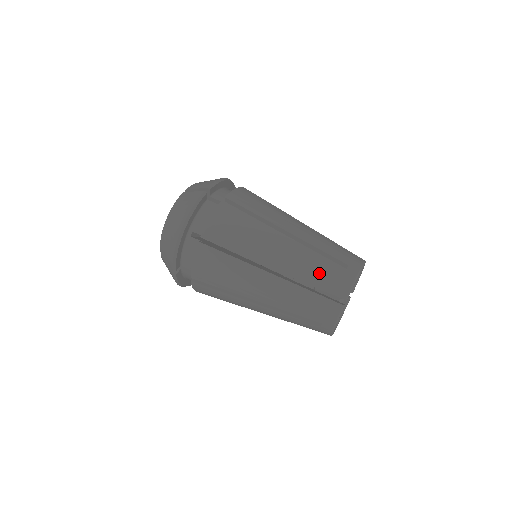
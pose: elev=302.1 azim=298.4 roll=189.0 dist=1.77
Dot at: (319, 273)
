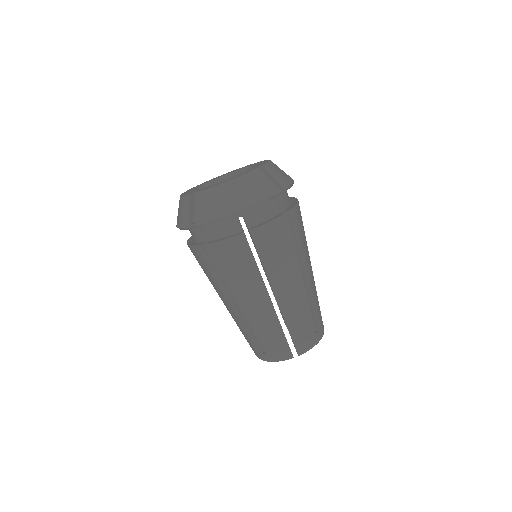
Dot at: (244, 335)
